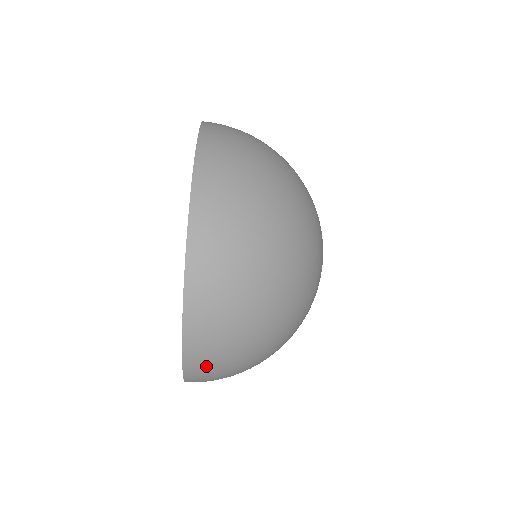
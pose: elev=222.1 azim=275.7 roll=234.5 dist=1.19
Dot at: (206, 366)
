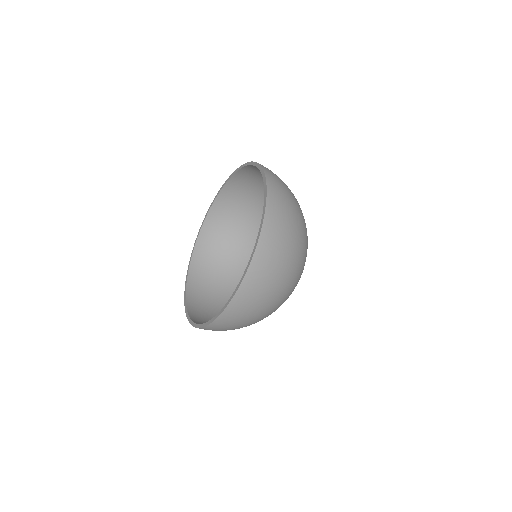
Dot at: (250, 294)
